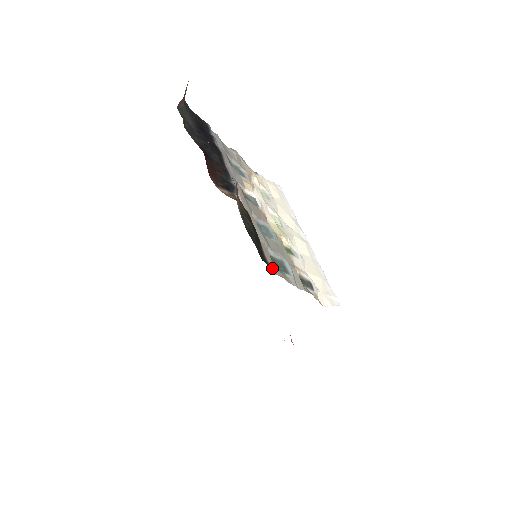
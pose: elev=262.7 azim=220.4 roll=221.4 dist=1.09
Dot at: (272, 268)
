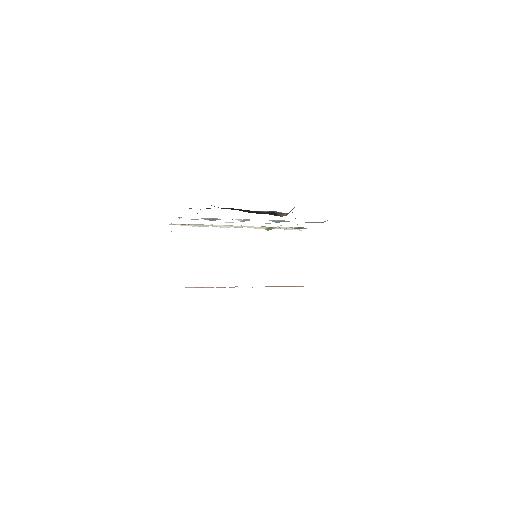
Dot at: occluded
